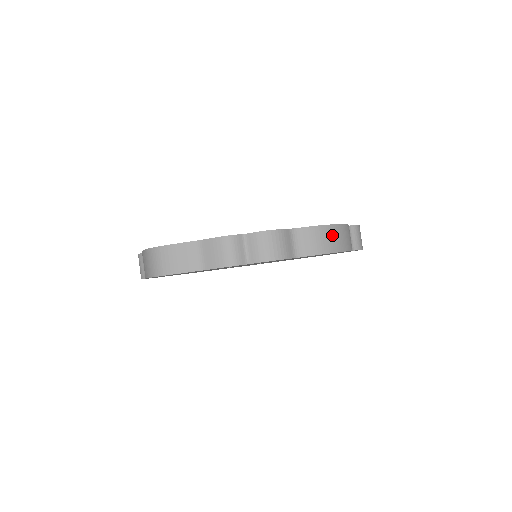
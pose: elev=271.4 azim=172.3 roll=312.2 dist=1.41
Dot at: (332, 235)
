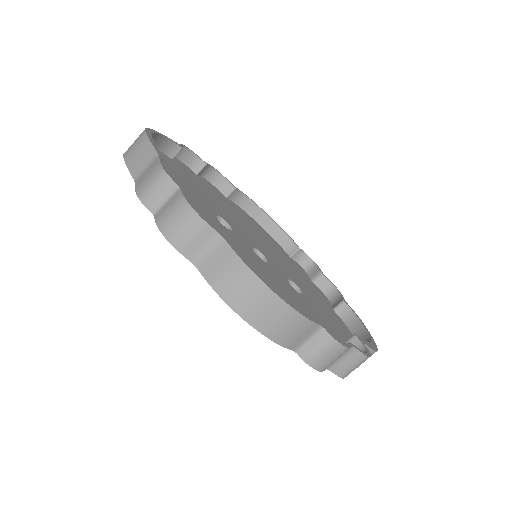
Dot at: (253, 294)
